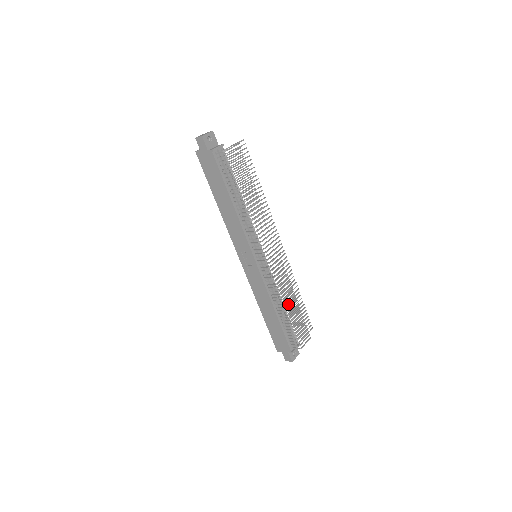
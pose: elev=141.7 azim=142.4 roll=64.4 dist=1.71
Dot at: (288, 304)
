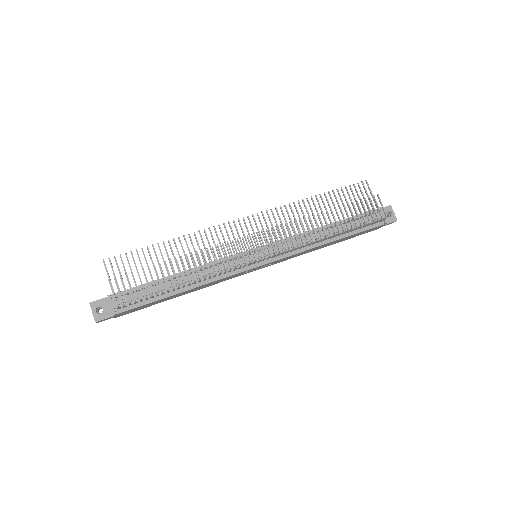
Dot at: occluded
